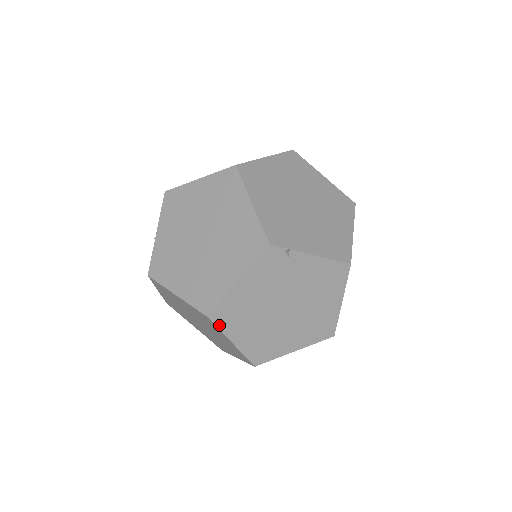
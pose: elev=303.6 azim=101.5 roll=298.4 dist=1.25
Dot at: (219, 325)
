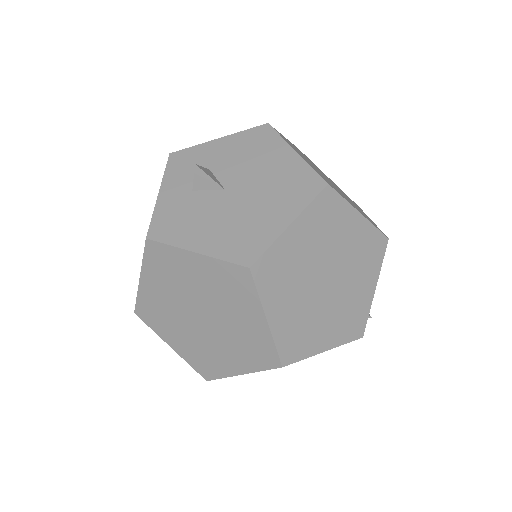
Dot at: occluded
